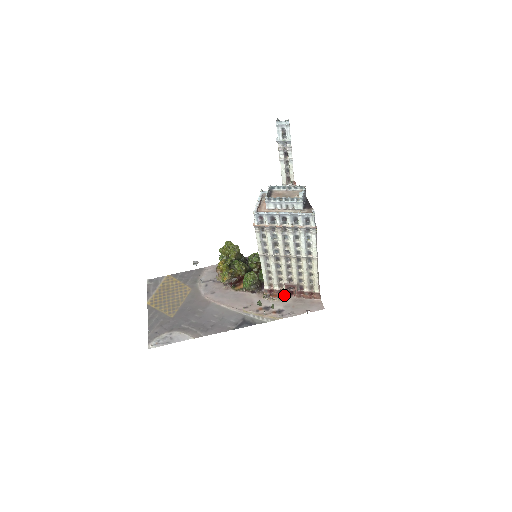
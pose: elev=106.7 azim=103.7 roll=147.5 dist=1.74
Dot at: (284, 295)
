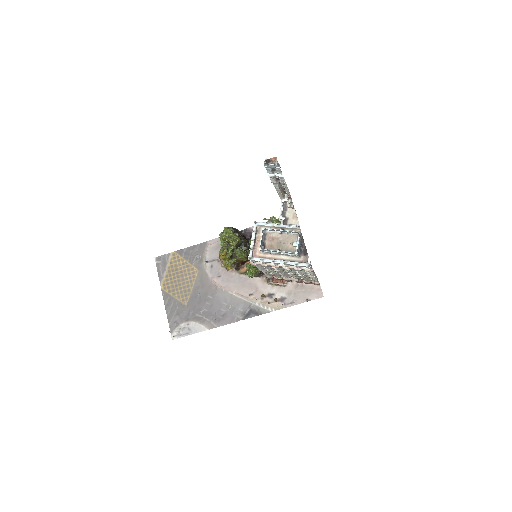
Dot at: (286, 281)
